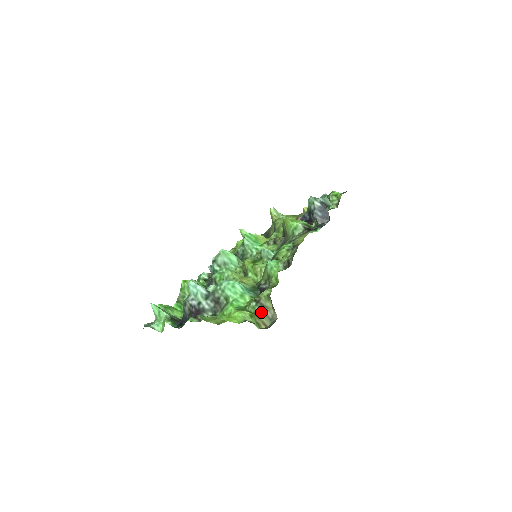
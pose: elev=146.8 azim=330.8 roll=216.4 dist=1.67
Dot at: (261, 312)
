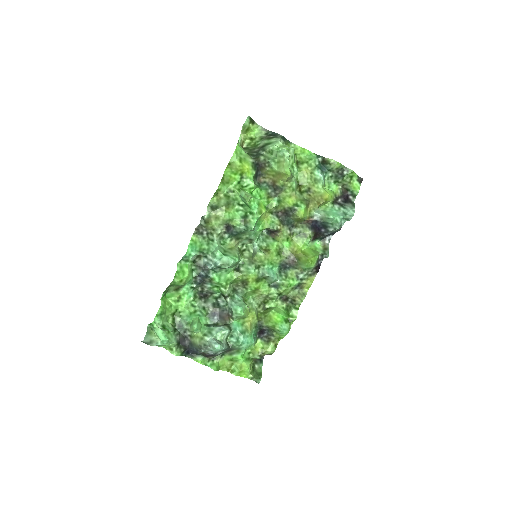
Dot at: occluded
